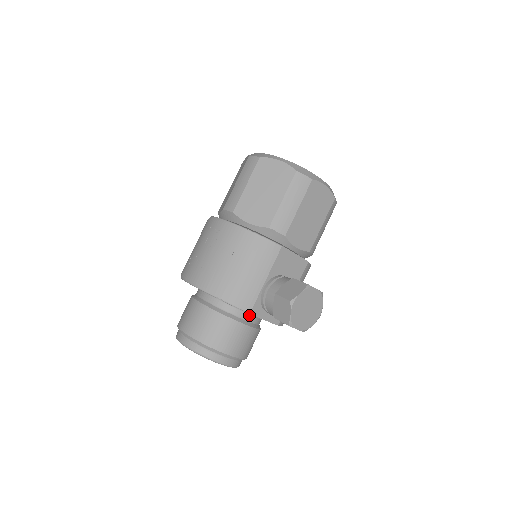
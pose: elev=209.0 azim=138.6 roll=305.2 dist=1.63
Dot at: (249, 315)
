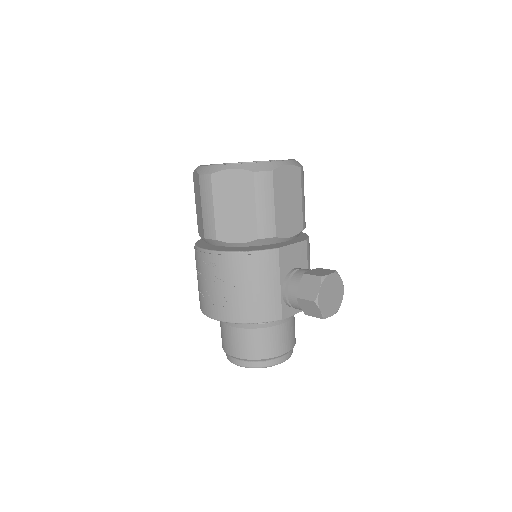
Dot at: occluded
